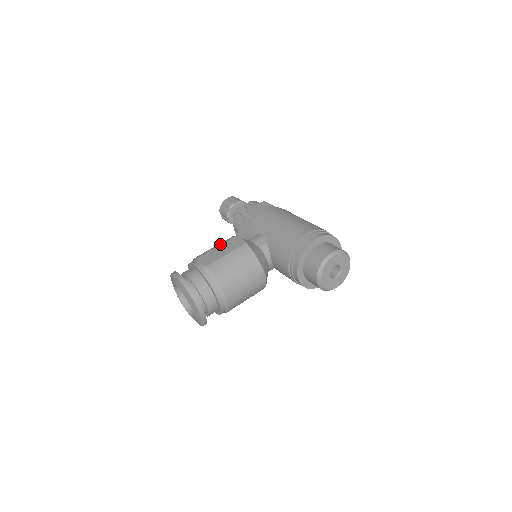
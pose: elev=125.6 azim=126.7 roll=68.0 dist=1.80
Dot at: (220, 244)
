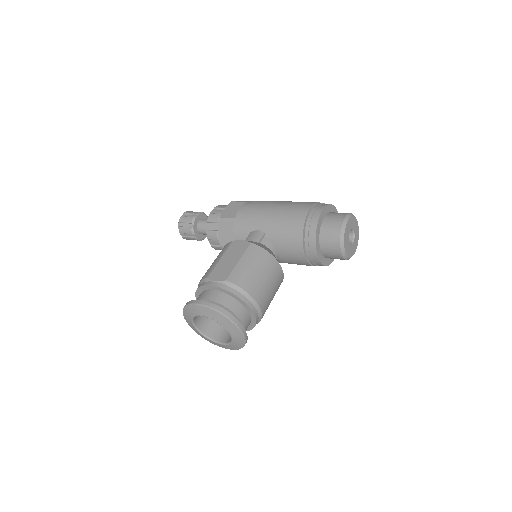
Dot at: (222, 255)
